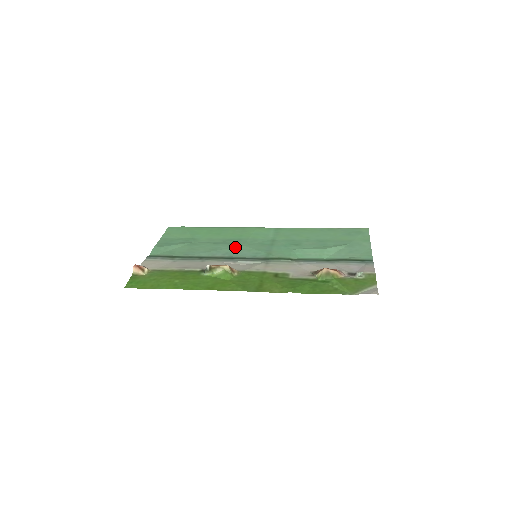
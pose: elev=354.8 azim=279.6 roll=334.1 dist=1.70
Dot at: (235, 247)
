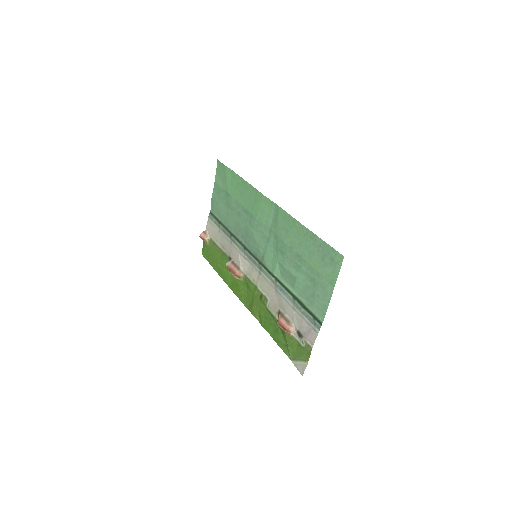
Dot at: (247, 230)
